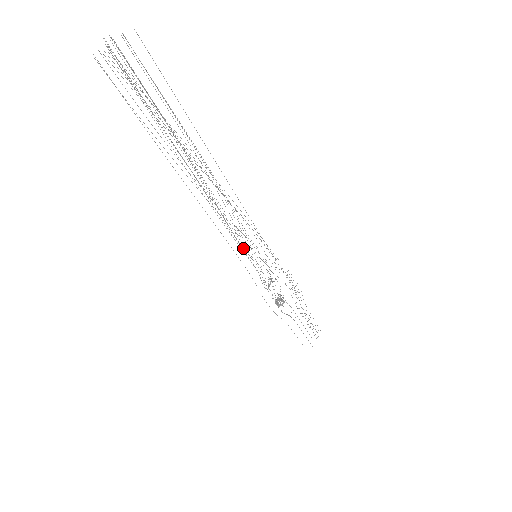
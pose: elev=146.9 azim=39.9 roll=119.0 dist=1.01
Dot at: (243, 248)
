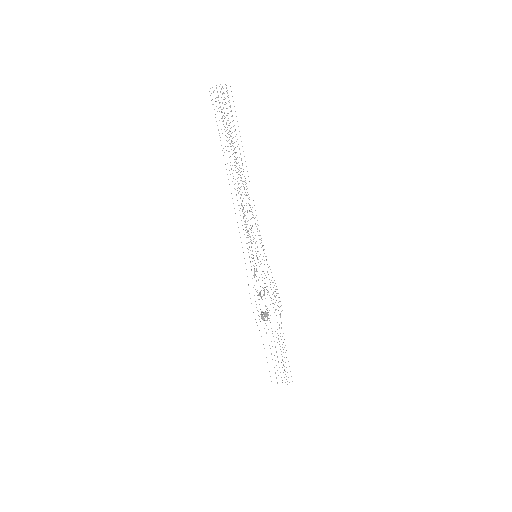
Dot at: occluded
